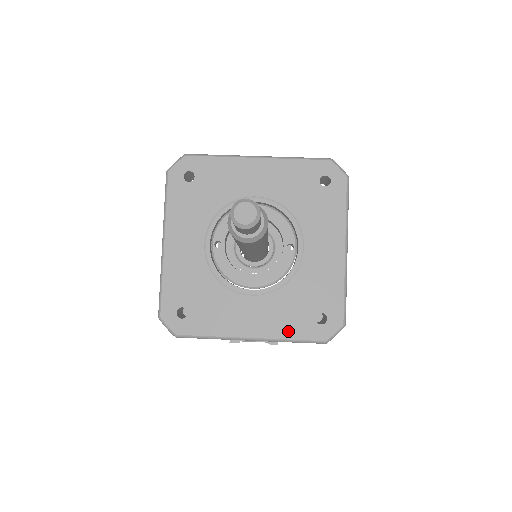
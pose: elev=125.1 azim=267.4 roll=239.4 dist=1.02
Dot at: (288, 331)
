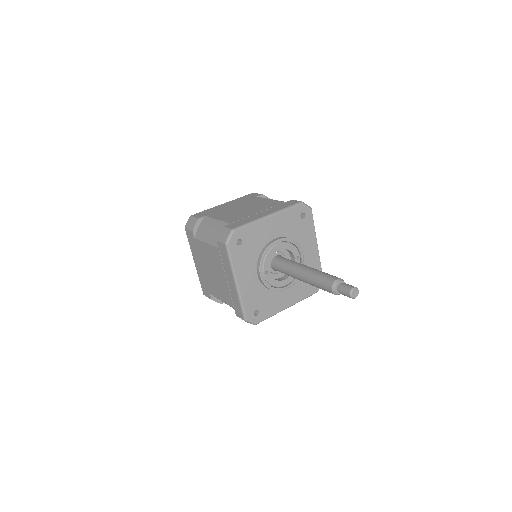
Dot at: (303, 296)
